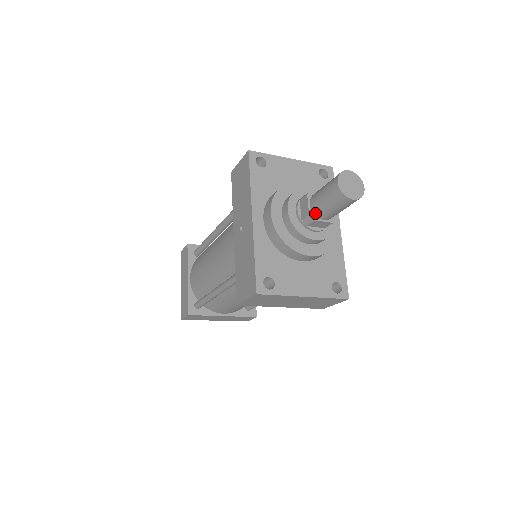
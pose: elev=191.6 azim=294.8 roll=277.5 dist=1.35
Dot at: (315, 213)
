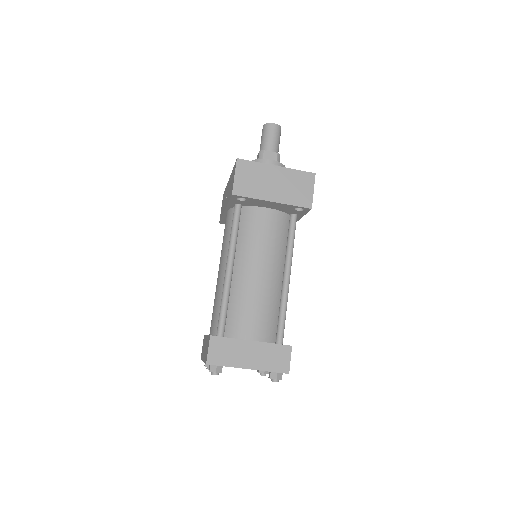
Dot at: (263, 151)
